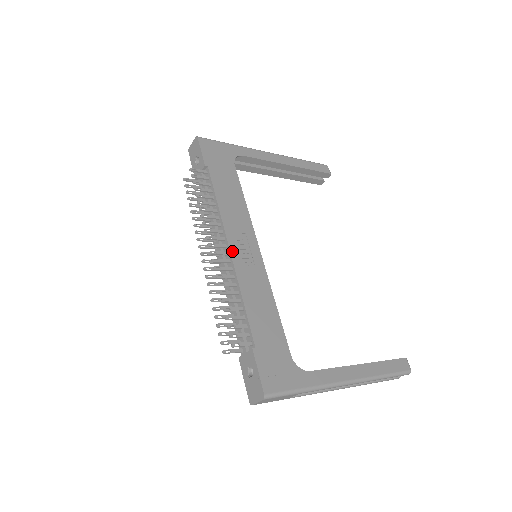
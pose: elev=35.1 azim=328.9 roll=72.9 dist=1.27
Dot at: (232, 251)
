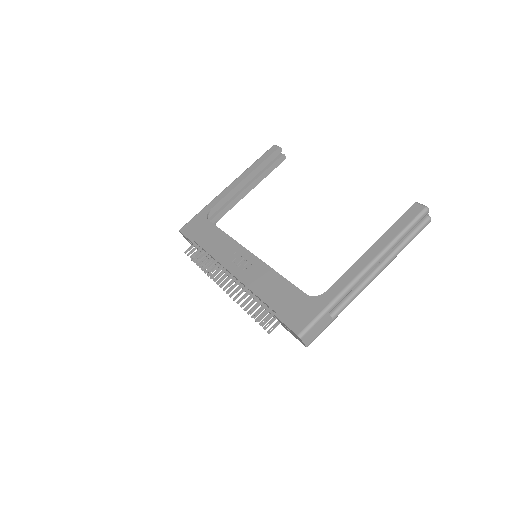
Dot at: (232, 271)
